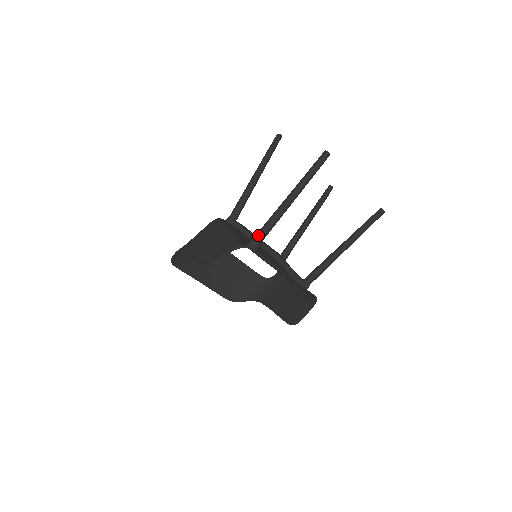
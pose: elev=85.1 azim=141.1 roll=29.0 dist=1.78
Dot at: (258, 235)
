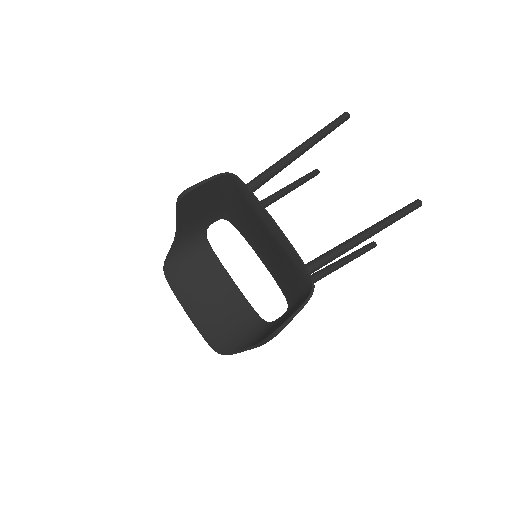
Dot at: occluded
